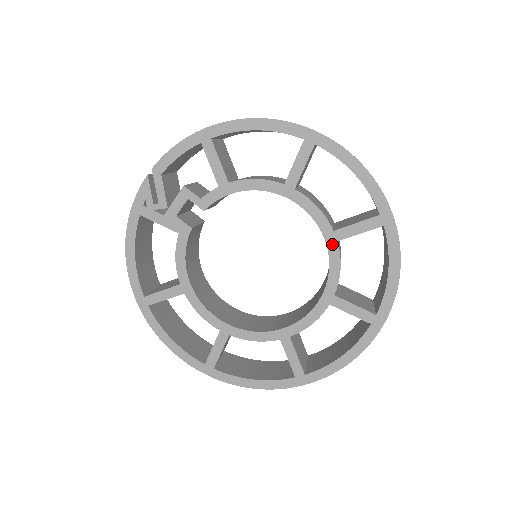
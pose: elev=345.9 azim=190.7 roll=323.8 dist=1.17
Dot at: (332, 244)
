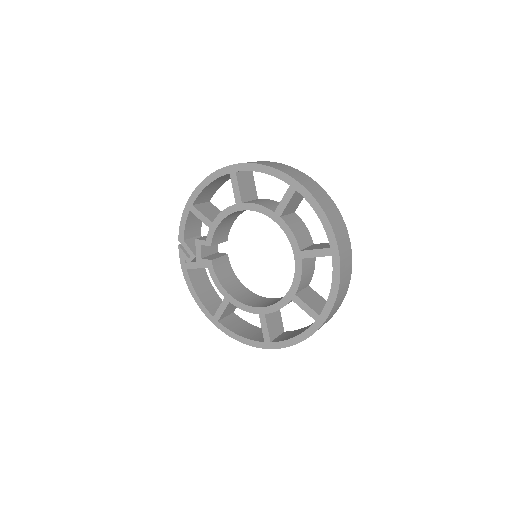
Dot at: (278, 220)
